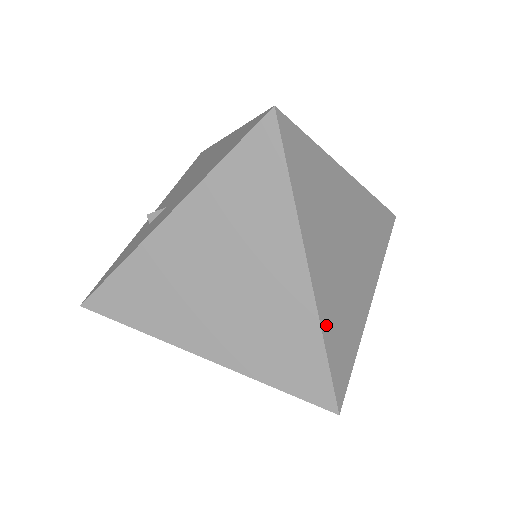
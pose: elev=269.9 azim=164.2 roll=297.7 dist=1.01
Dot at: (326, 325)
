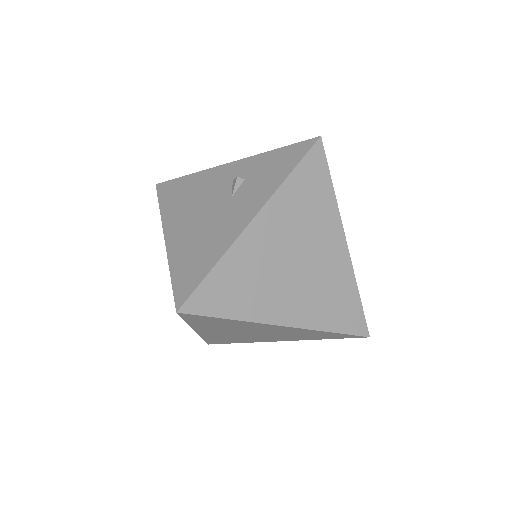
Dot at: (322, 323)
